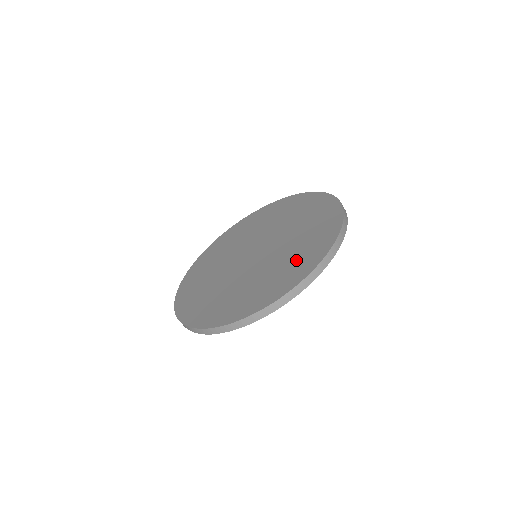
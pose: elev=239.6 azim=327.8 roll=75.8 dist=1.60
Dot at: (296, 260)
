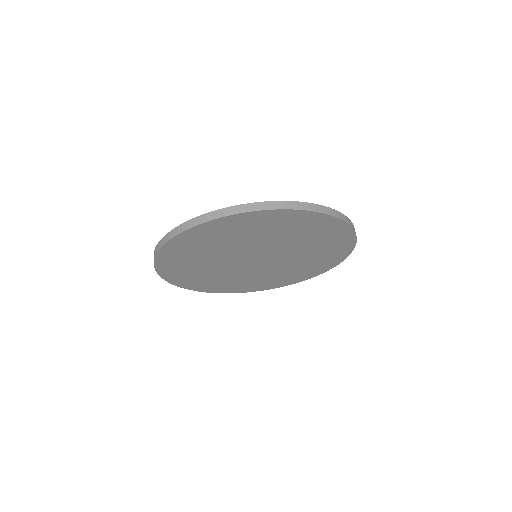
Dot at: occluded
